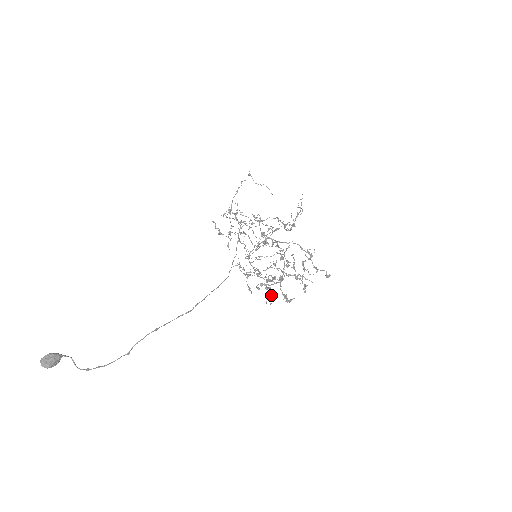
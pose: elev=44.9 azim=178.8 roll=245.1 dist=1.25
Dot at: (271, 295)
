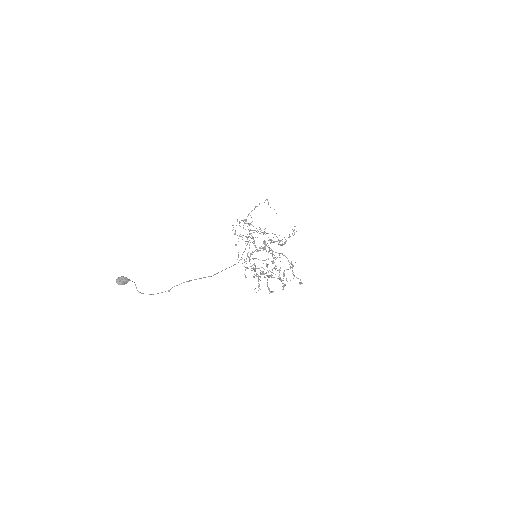
Dot at: (259, 286)
